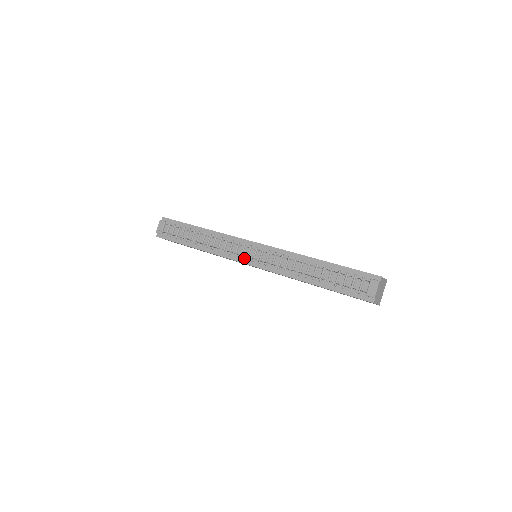
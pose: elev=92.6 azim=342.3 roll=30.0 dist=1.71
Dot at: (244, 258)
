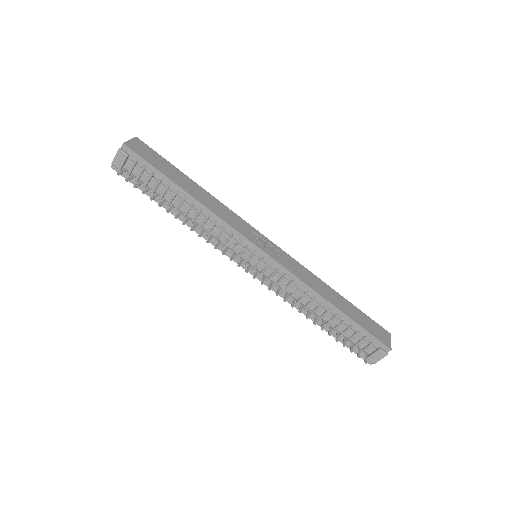
Dot at: (242, 260)
